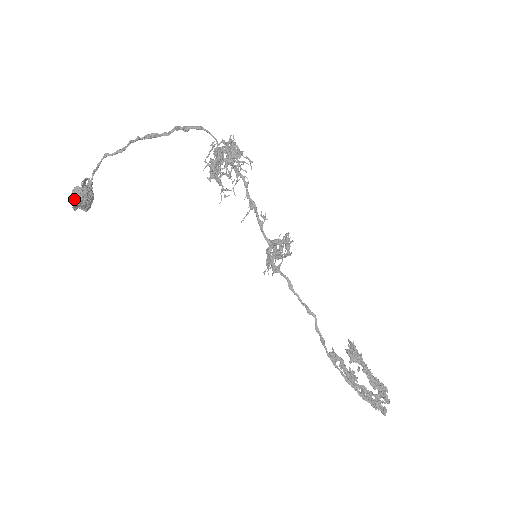
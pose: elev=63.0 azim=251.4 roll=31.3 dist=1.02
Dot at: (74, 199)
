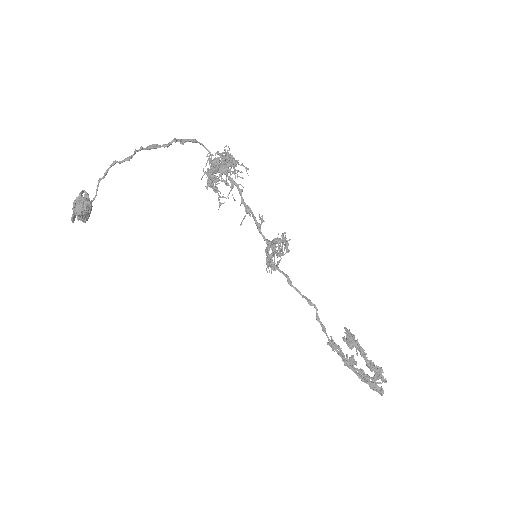
Dot at: (77, 208)
